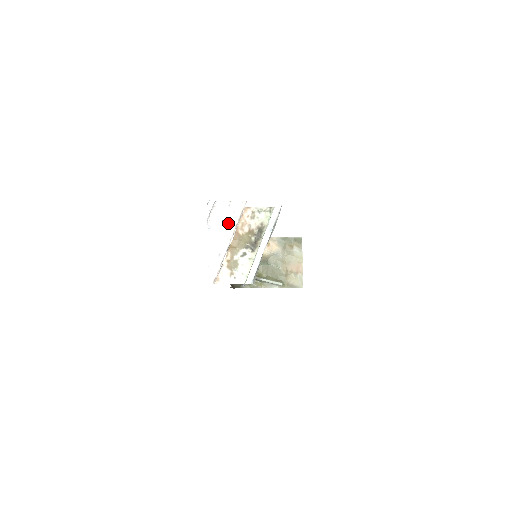
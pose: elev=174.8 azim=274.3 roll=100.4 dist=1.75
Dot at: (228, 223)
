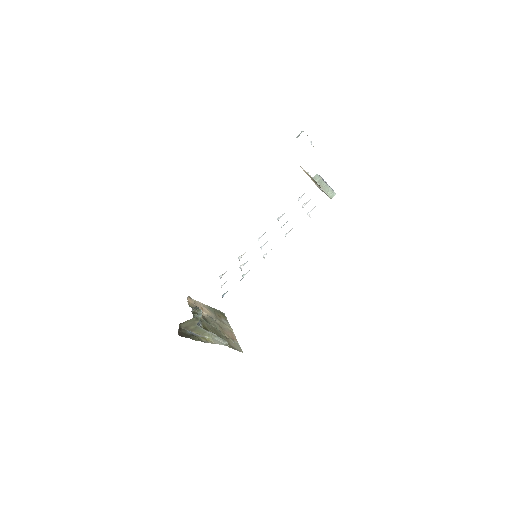
Dot at: occluded
